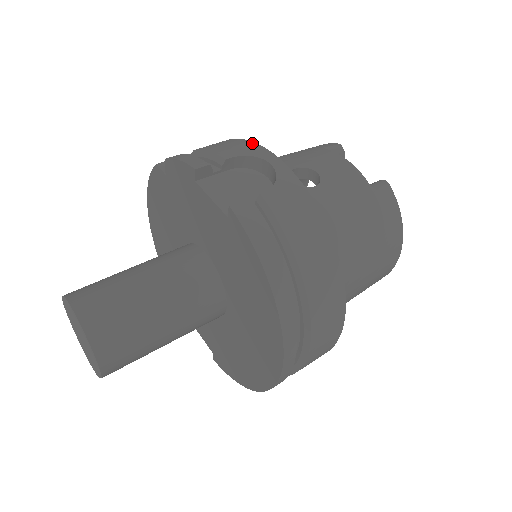
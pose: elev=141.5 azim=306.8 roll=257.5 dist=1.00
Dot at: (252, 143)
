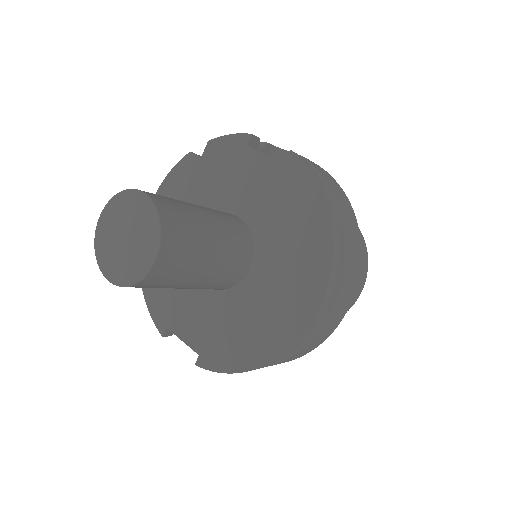
Dot at: occluded
